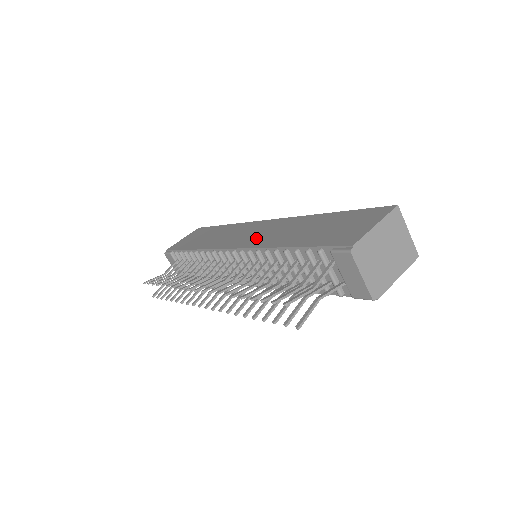
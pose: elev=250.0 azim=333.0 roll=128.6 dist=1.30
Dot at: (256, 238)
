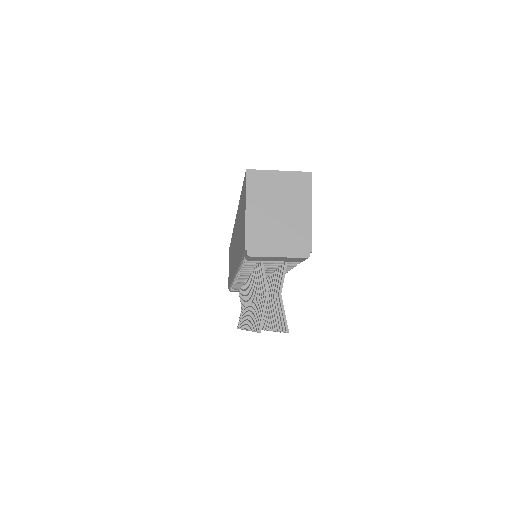
Dot at: occluded
